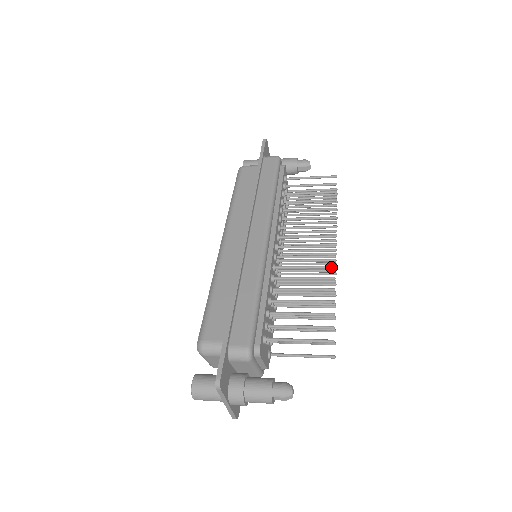
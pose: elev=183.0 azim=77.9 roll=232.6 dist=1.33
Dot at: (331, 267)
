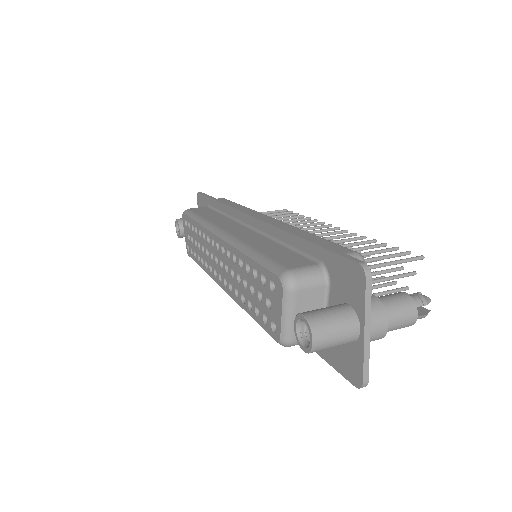
Dot at: (353, 233)
